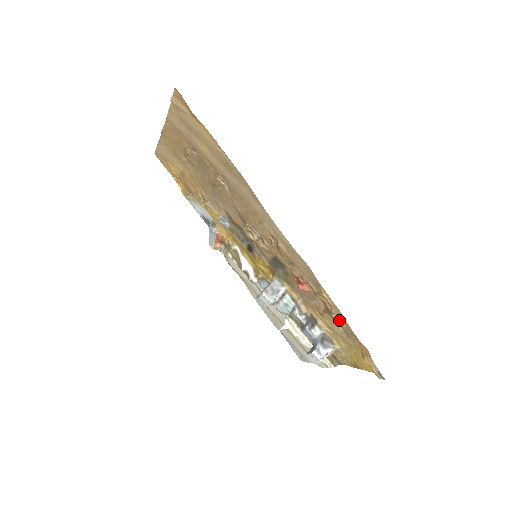
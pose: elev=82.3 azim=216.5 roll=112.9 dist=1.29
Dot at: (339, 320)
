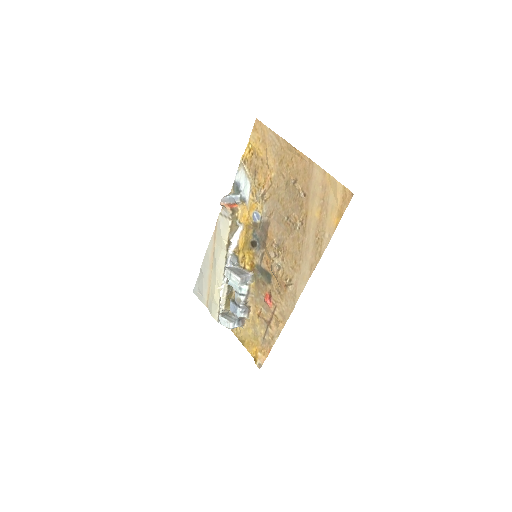
Dot at: (271, 334)
